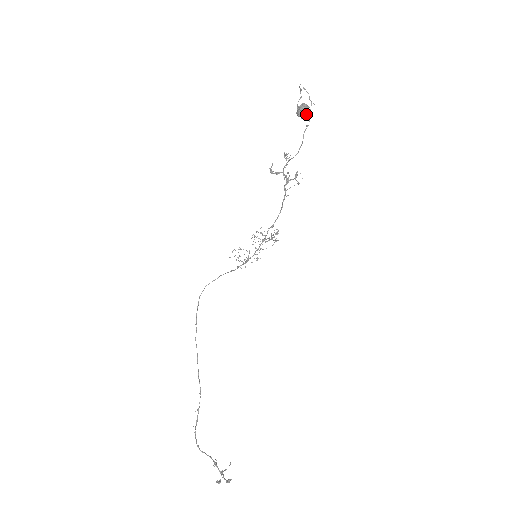
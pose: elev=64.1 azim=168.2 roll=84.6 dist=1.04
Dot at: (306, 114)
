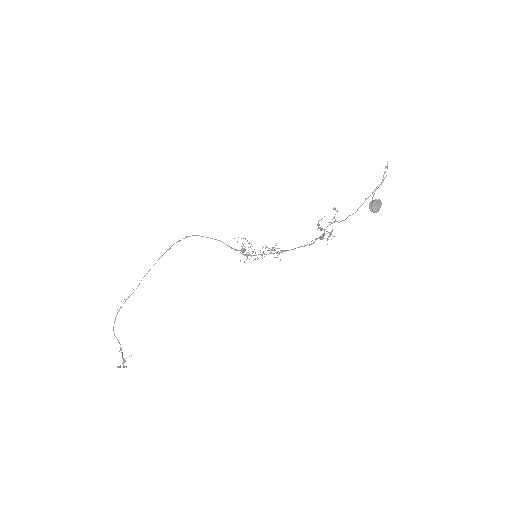
Dot at: (375, 212)
